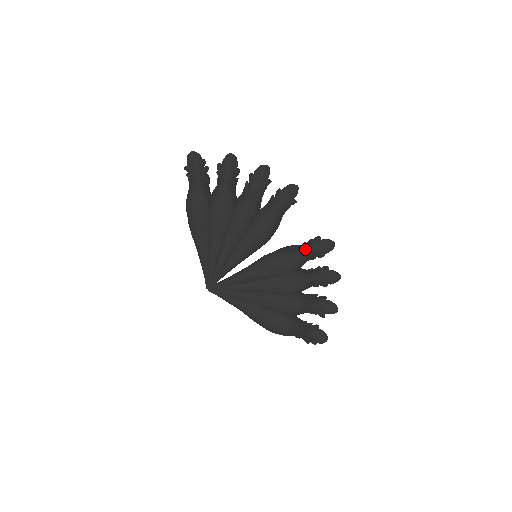
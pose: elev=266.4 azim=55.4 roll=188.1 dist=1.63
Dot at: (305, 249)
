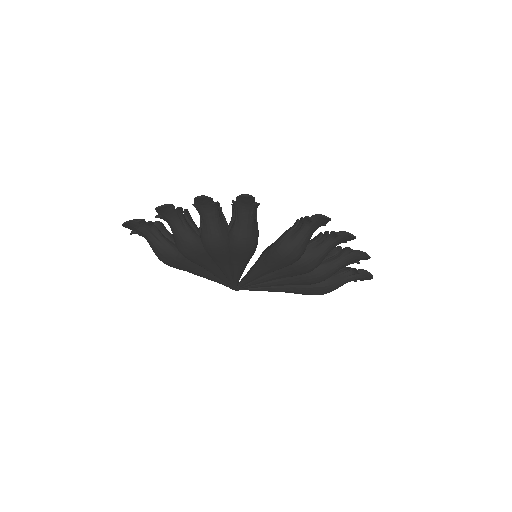
Dot at: (299, 235)
